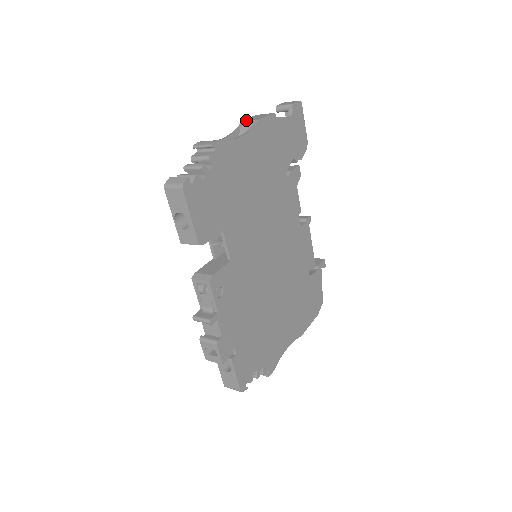
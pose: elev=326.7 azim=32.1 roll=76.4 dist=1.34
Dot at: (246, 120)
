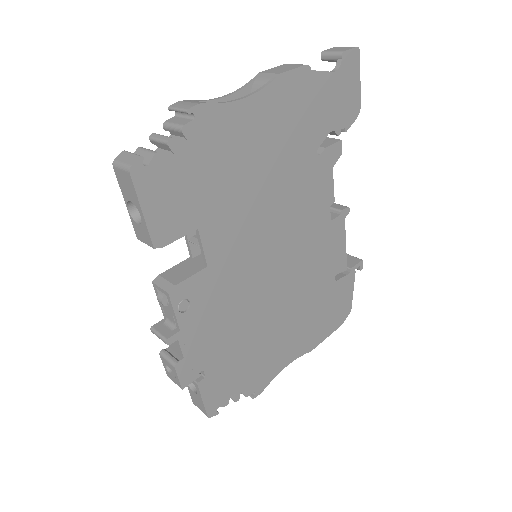
Dot at: (264, 71)
